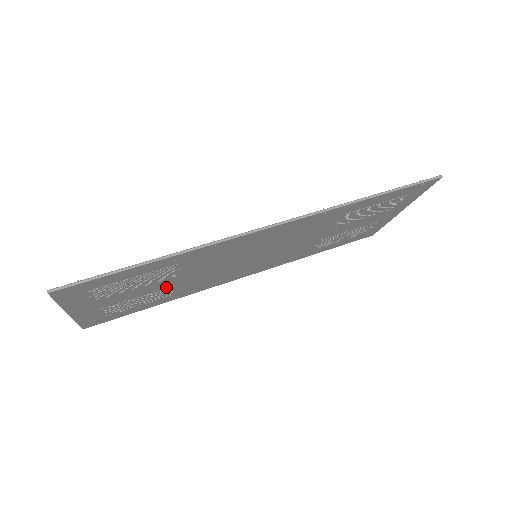
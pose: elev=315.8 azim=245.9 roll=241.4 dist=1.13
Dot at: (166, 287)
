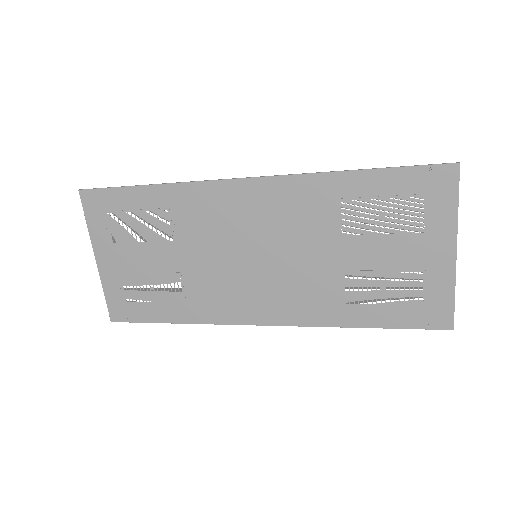
Dot at: (172, 269)
